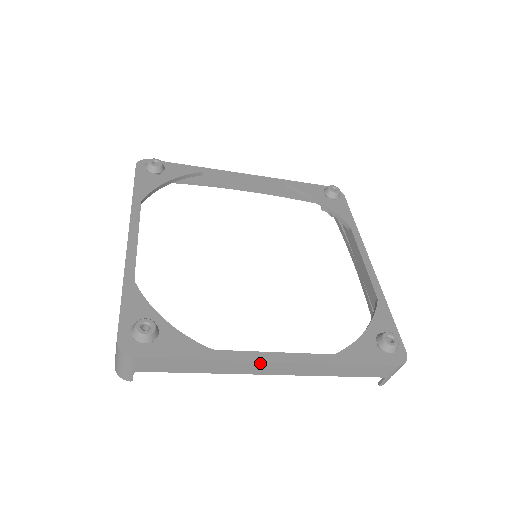
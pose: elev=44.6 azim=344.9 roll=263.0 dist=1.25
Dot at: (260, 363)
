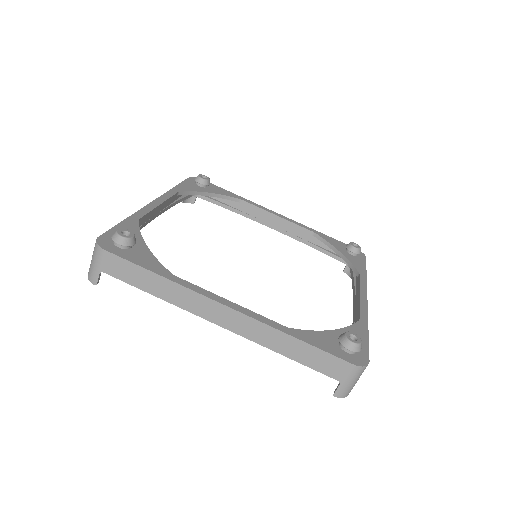
Dot at: (211, 302)
